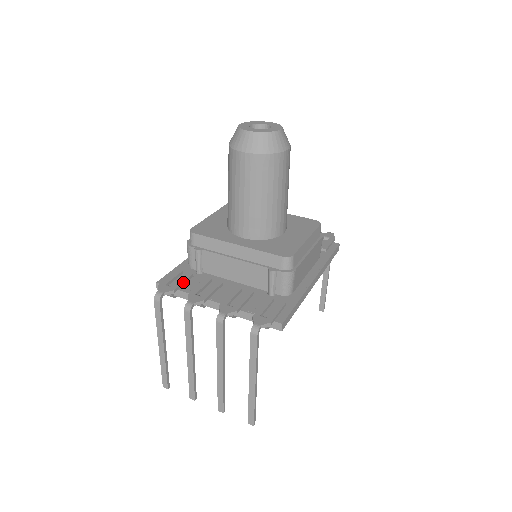
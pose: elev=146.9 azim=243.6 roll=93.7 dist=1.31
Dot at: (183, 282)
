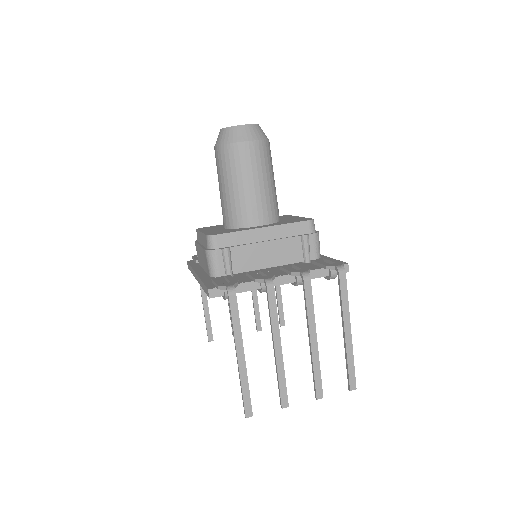
Dot at: (233, 279)
